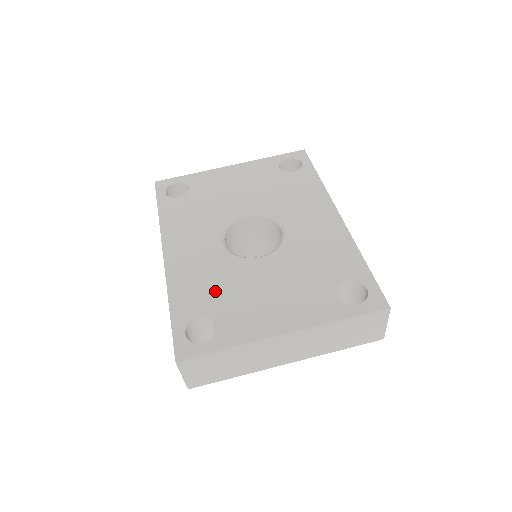
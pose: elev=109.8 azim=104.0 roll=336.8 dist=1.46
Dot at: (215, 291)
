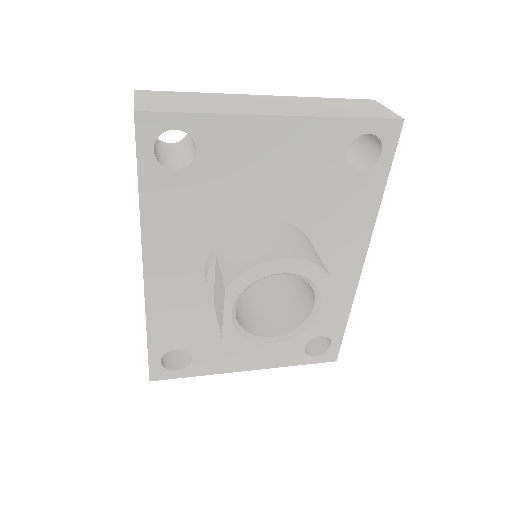
Dot at: occluded
